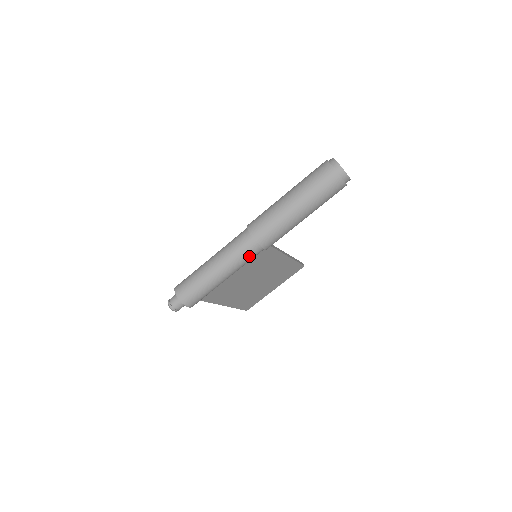
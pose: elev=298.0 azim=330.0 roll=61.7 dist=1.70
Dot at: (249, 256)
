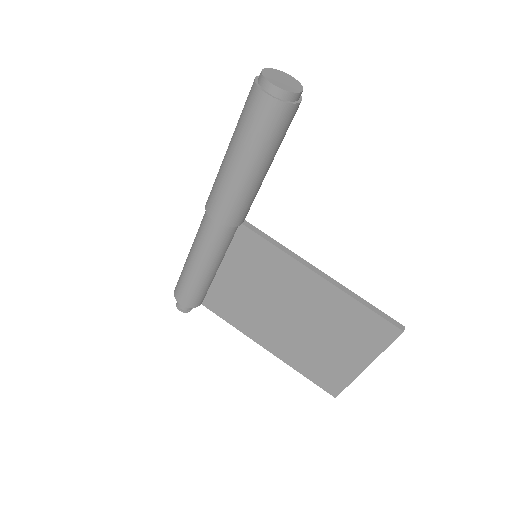
Dot at: (205, 232)
